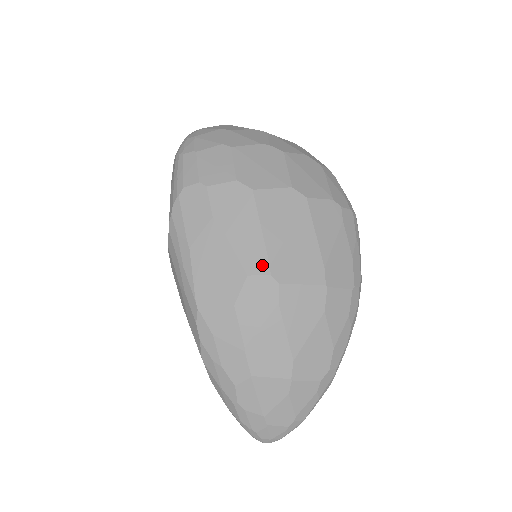
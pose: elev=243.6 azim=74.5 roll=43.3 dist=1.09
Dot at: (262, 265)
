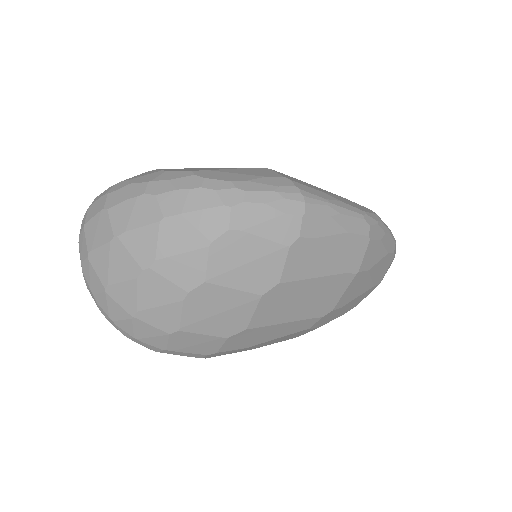
Dot at: (311, 322)
